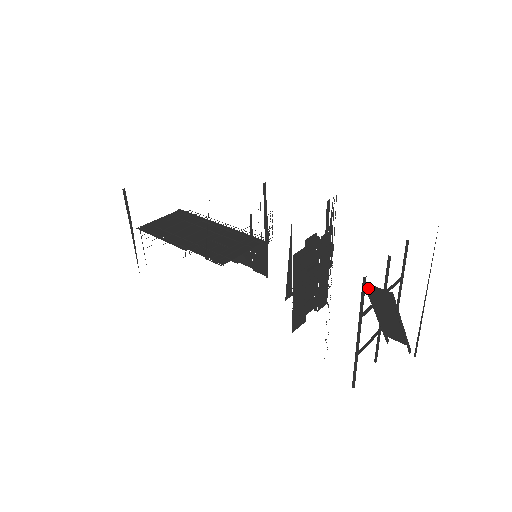
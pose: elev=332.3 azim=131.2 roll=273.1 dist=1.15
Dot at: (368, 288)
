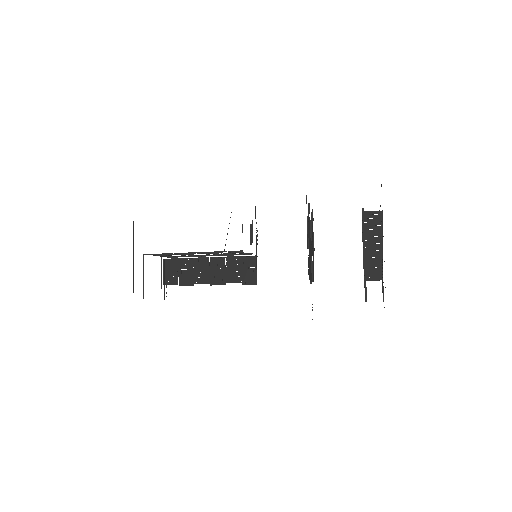
Dot at: (366, 214)
